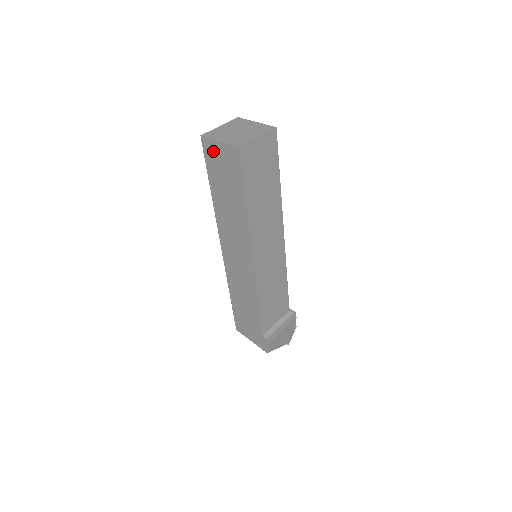
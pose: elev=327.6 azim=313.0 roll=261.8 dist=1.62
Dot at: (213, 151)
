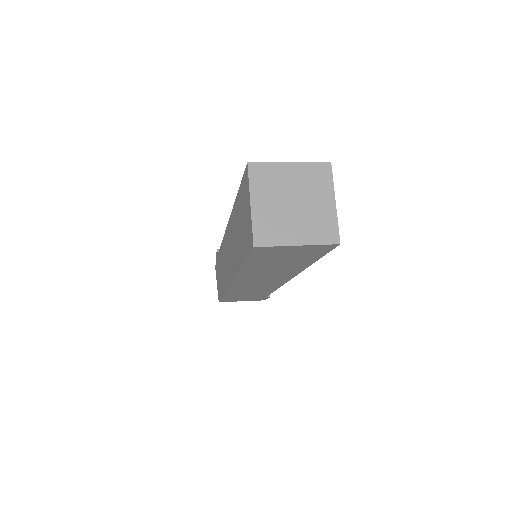
Dot at: (275, 251)
